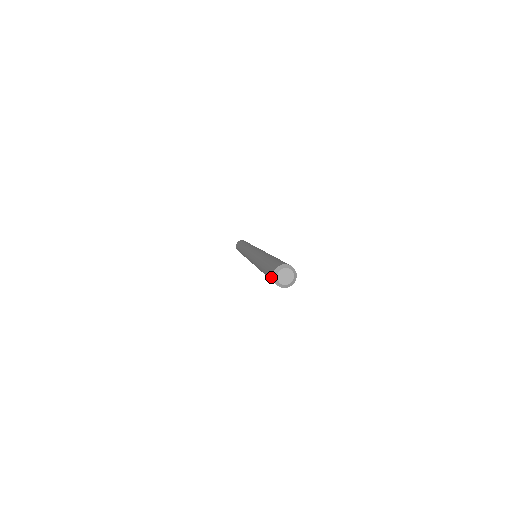
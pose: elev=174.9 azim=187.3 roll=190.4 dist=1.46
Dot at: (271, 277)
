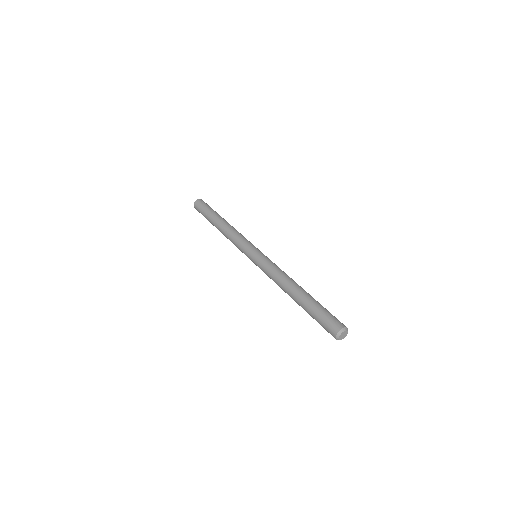
Dot at: occluded
